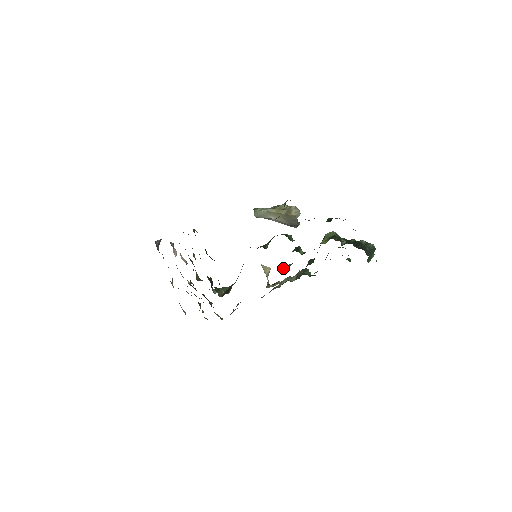
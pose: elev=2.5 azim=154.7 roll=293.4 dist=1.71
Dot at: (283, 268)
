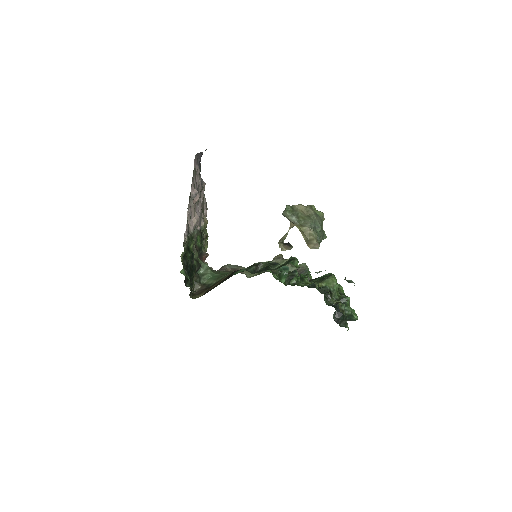
Dot at: occluded
